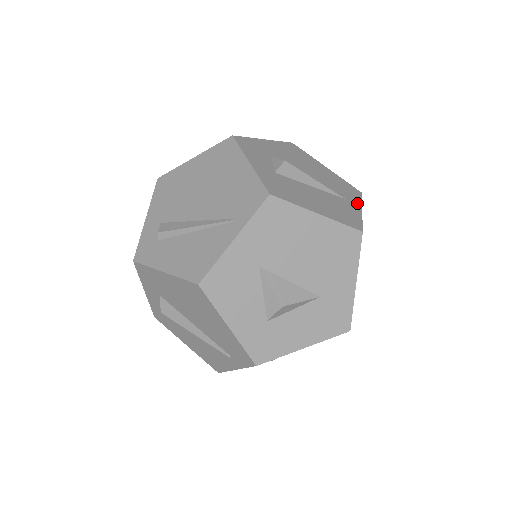
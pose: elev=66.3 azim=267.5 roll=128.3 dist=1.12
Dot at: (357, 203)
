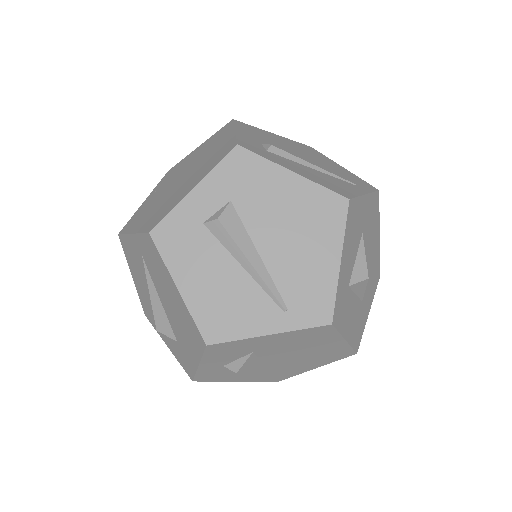
Dot at: occluded
